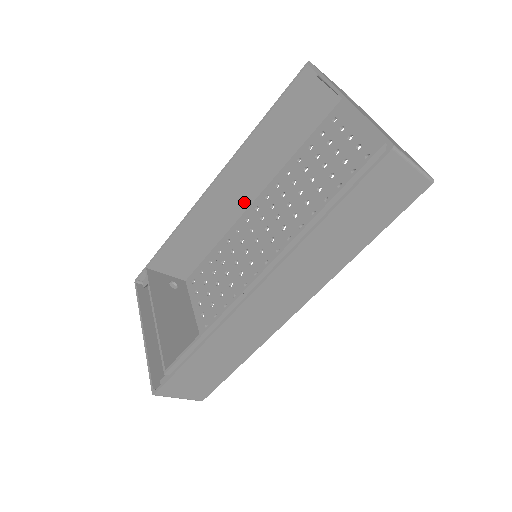
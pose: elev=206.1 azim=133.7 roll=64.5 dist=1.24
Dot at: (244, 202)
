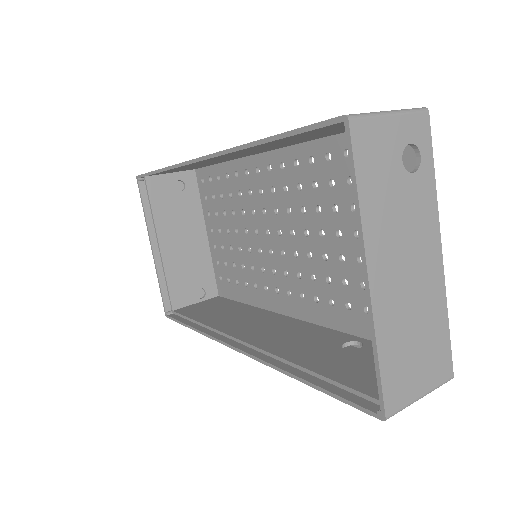
Dot at: (253, 153)
